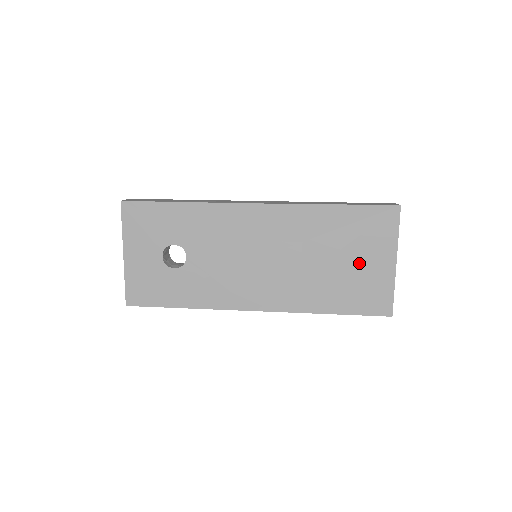
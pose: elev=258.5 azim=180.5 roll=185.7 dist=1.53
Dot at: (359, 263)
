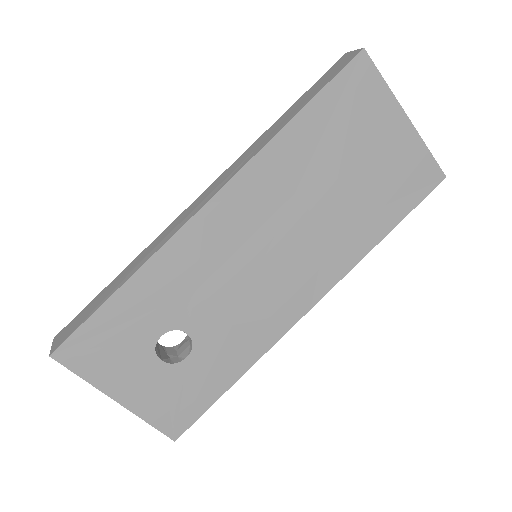
Dot at: (371, 156)
